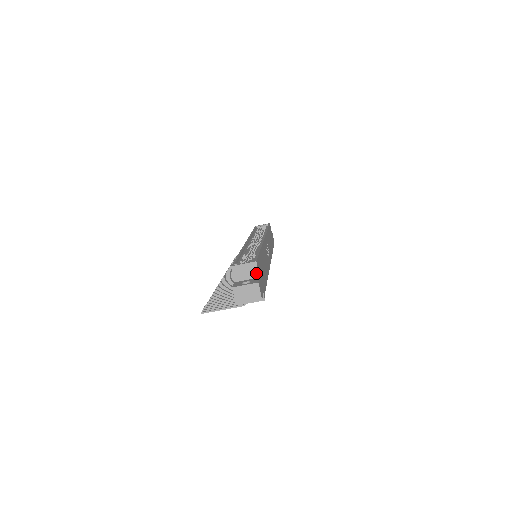
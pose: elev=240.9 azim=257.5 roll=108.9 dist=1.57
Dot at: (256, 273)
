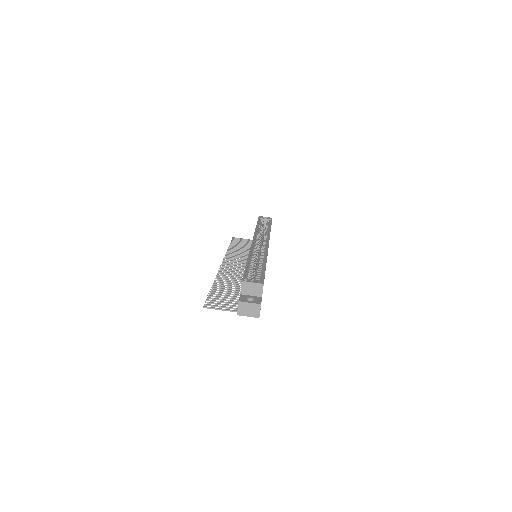
Dot at: (260, 293)
